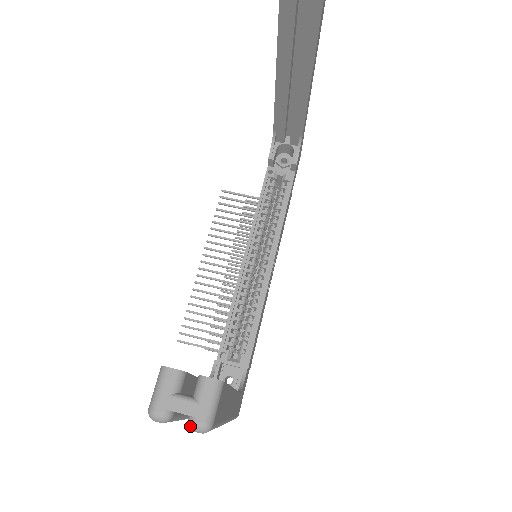
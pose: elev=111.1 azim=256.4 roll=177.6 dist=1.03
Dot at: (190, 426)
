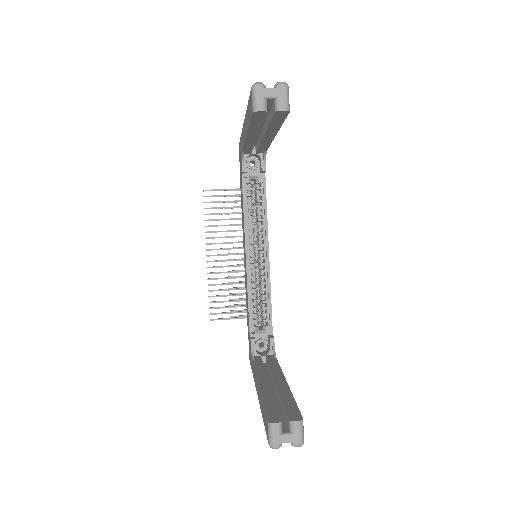
Dot at: occluded
